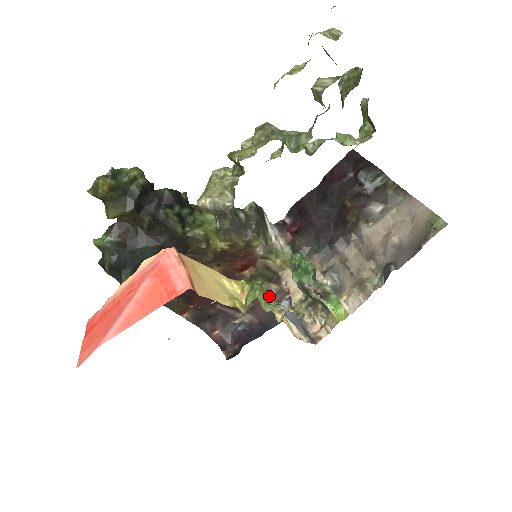
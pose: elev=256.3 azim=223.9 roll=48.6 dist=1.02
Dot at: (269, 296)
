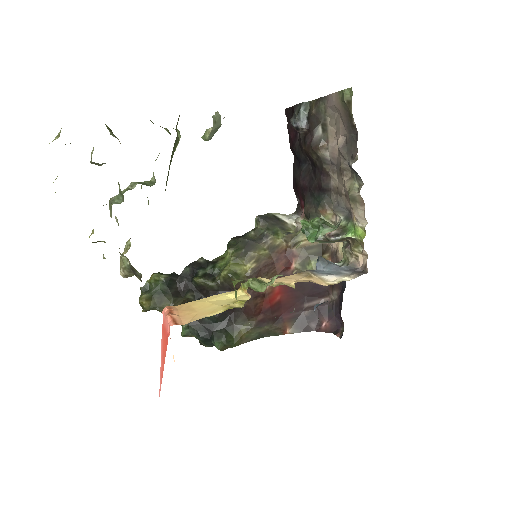
Dot at: occluded
